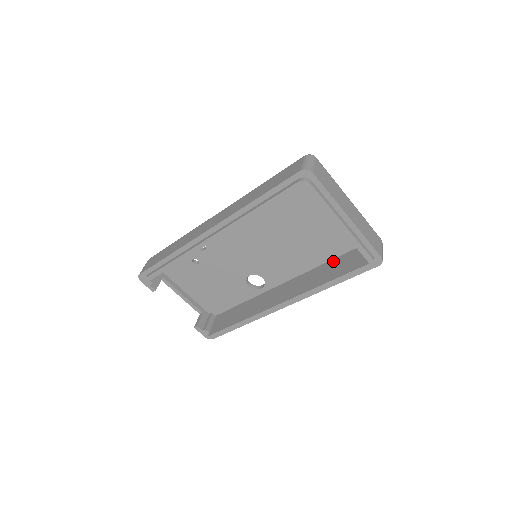
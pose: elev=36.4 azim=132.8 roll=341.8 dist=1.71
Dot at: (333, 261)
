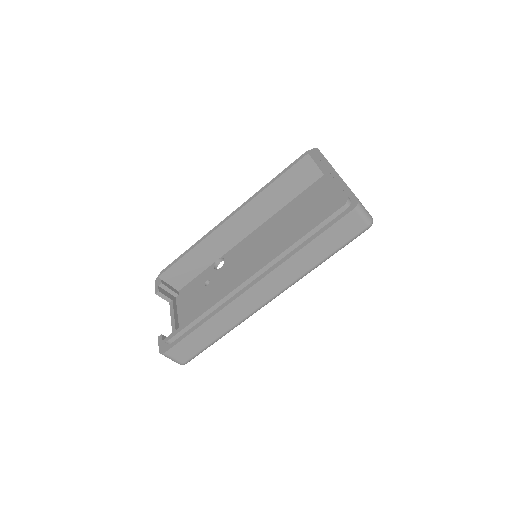
Dot at: occluded
